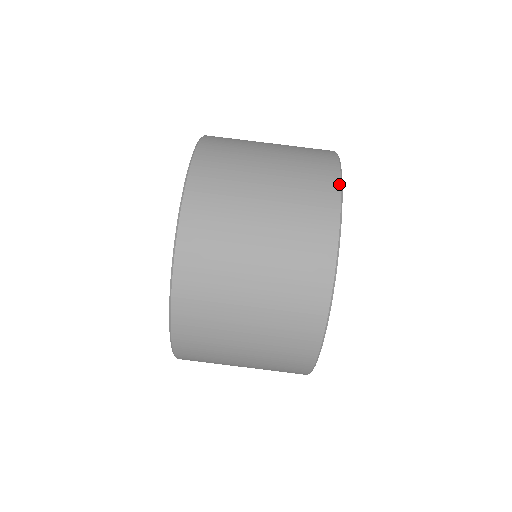
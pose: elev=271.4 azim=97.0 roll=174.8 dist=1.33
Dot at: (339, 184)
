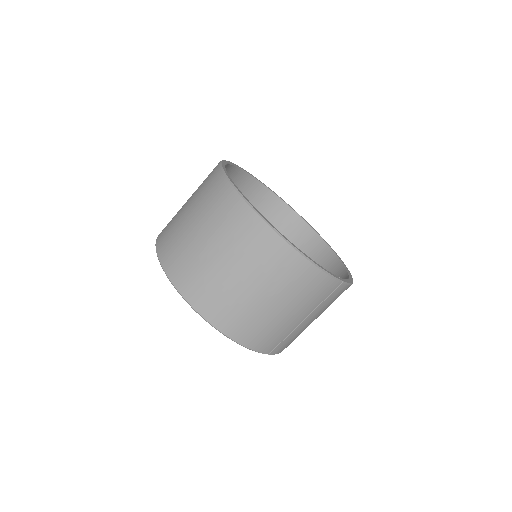
Dot at: (219, 167)
